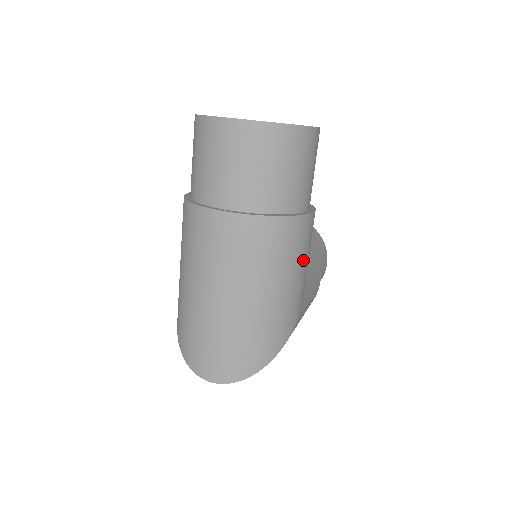
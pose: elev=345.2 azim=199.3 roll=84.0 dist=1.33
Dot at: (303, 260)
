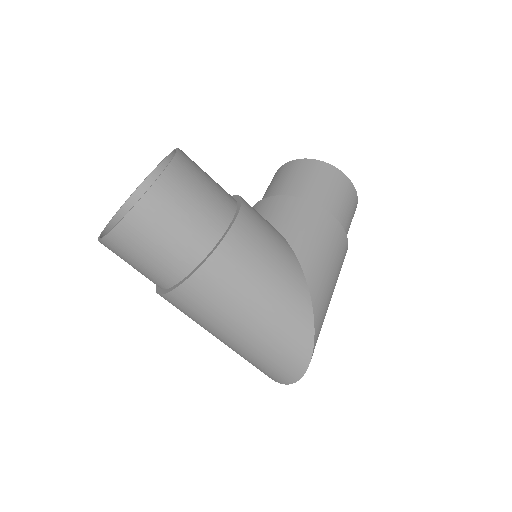
Dot at: (262, 263)
